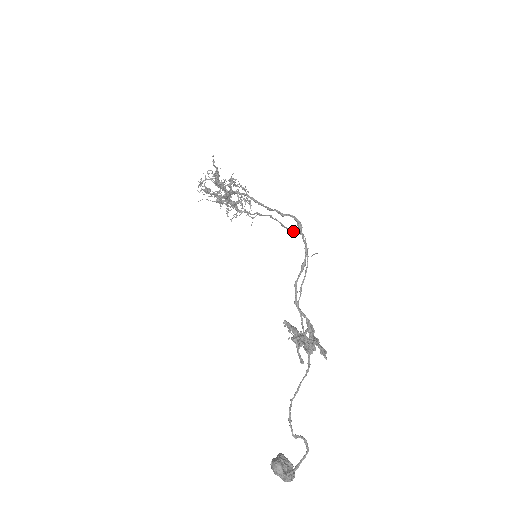
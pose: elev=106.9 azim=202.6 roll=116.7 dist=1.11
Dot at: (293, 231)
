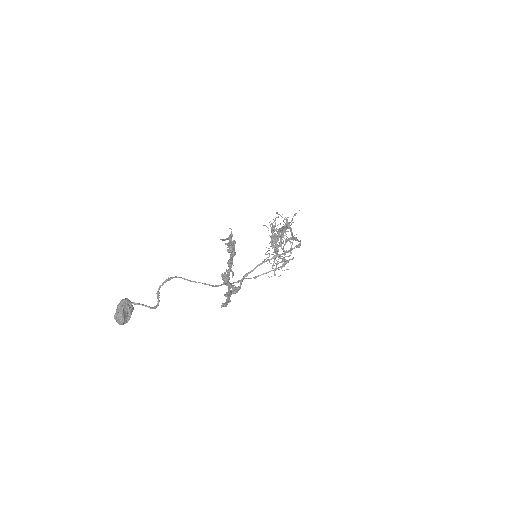
Dot at: occluded
